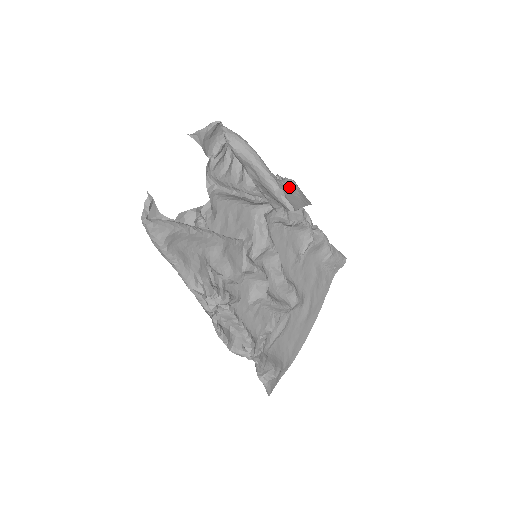
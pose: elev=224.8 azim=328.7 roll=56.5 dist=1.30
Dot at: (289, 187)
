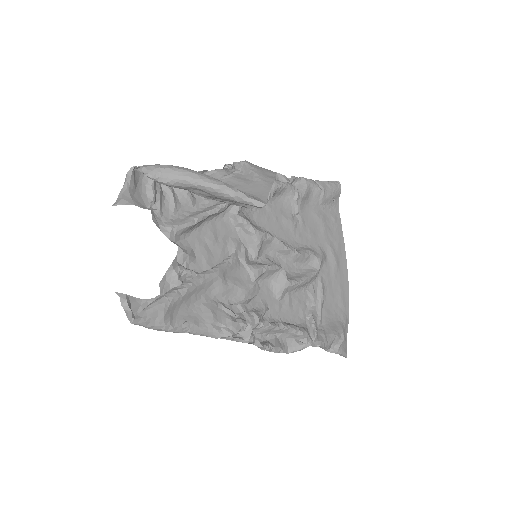
Dot at: (244, 172)
